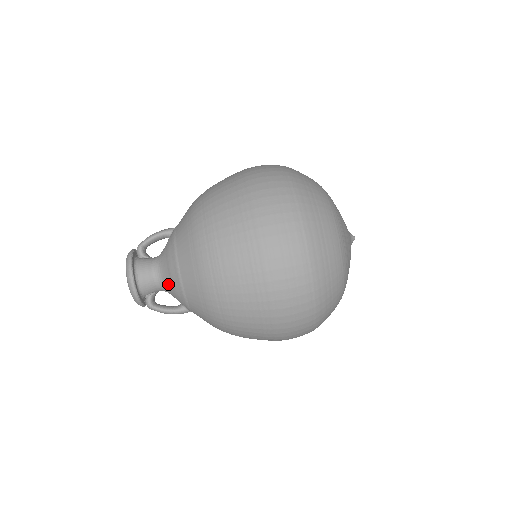
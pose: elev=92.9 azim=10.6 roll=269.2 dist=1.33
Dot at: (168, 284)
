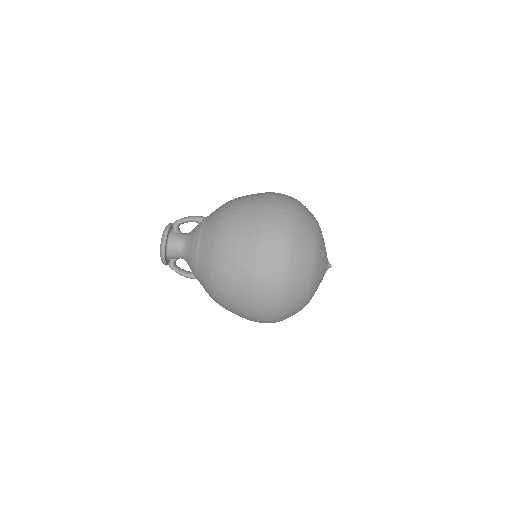
Dot at: (188, 259)
